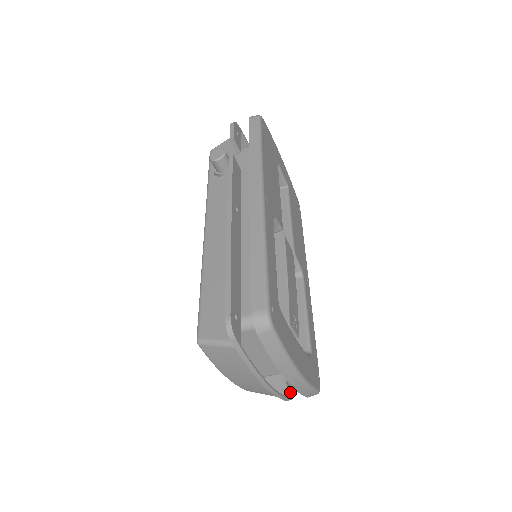
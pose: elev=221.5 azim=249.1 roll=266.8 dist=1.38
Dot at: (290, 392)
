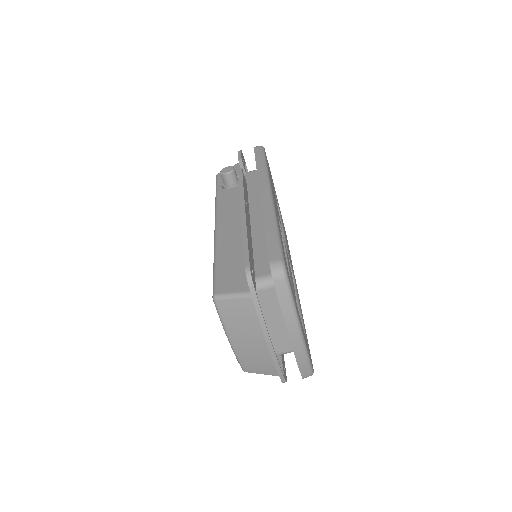
Dot at: (285, 376)
